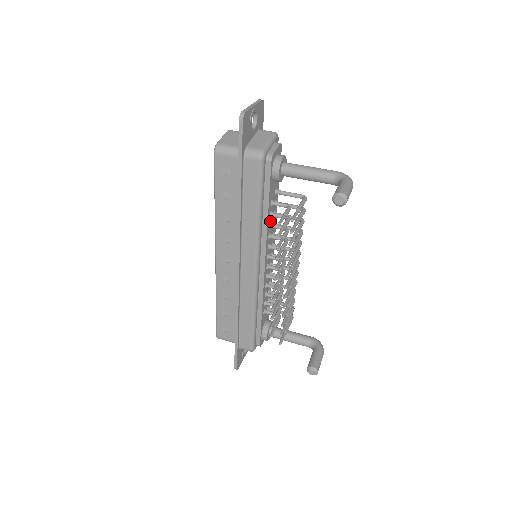
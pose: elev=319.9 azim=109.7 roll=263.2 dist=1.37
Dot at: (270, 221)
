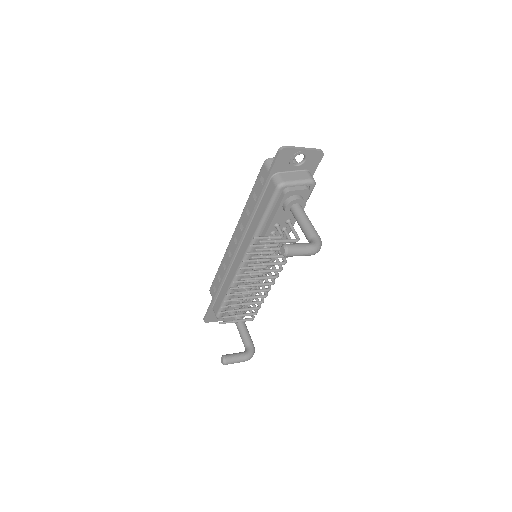
Dot at: occluded
